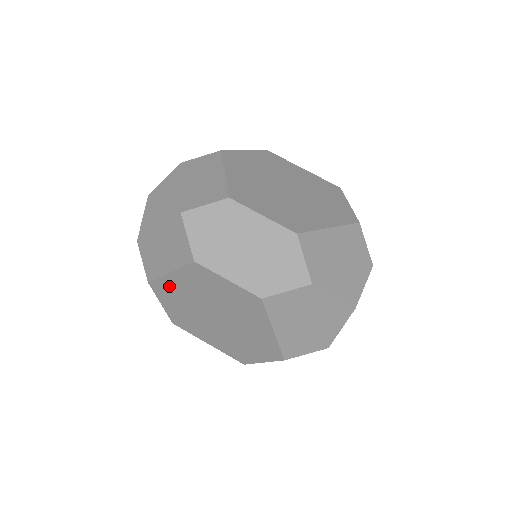
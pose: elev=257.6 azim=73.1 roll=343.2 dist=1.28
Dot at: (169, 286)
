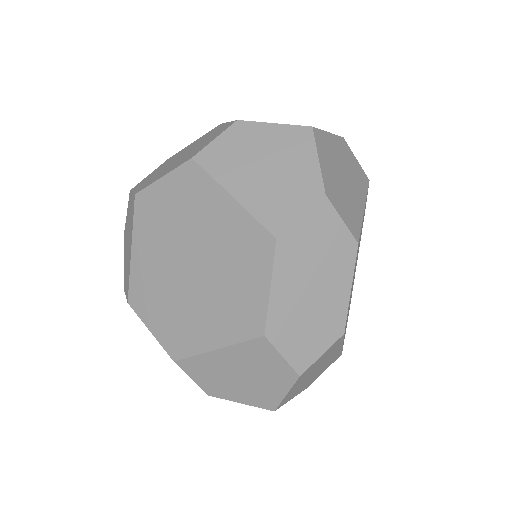
Dot at: (140, 276)
